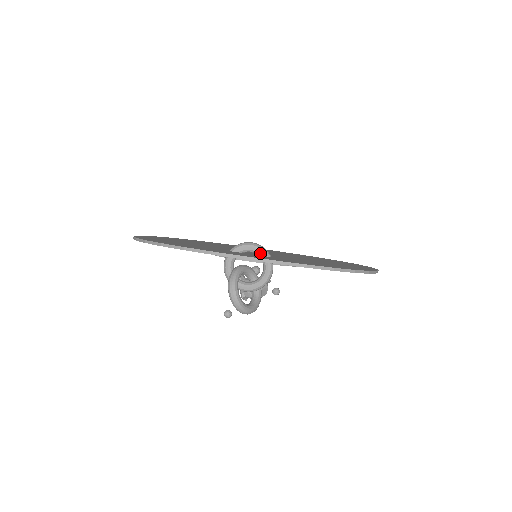
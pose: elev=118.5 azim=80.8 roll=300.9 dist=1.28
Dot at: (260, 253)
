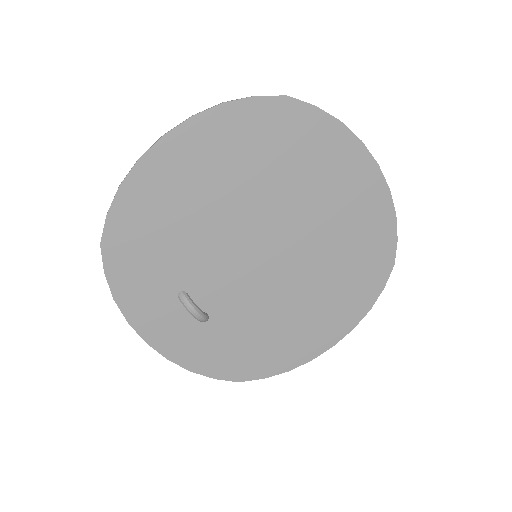
Dot at: (196, 318)
